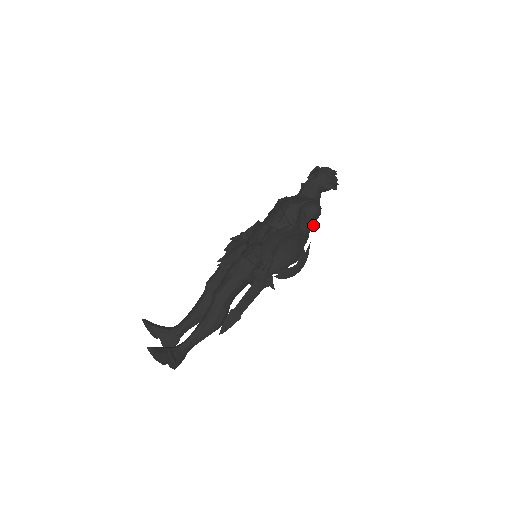
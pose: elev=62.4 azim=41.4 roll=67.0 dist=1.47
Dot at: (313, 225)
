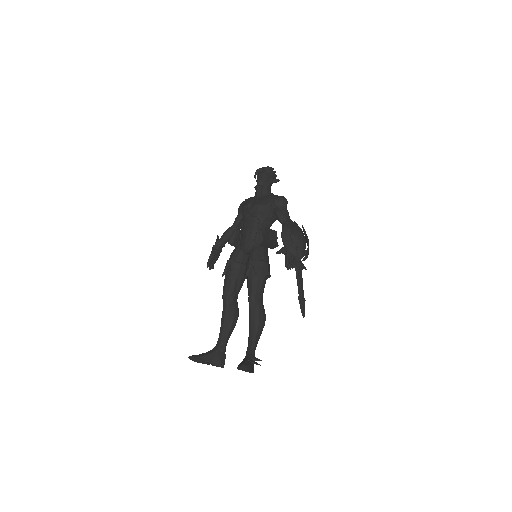
Dot at: occluded
